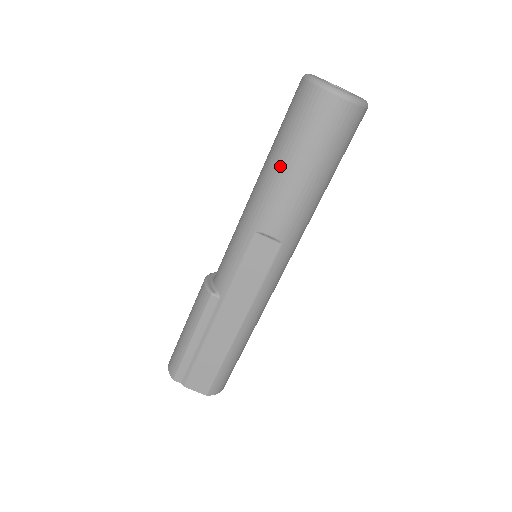
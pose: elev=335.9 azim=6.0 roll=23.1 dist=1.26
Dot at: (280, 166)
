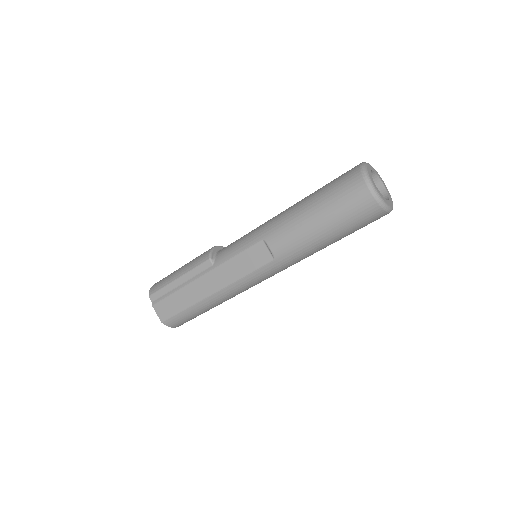
Dot at: (306, 209)
